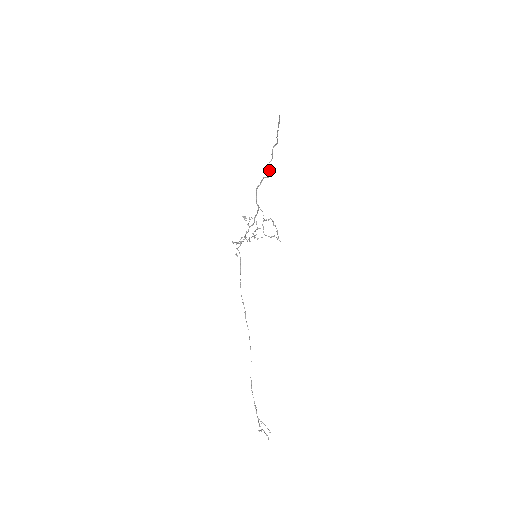
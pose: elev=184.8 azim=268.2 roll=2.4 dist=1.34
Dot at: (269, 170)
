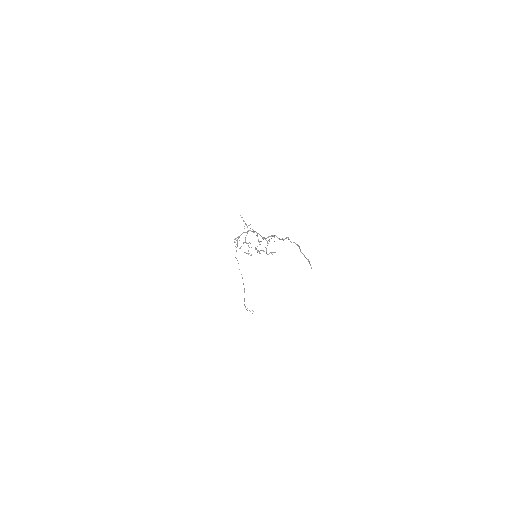
Dot at: occluded
